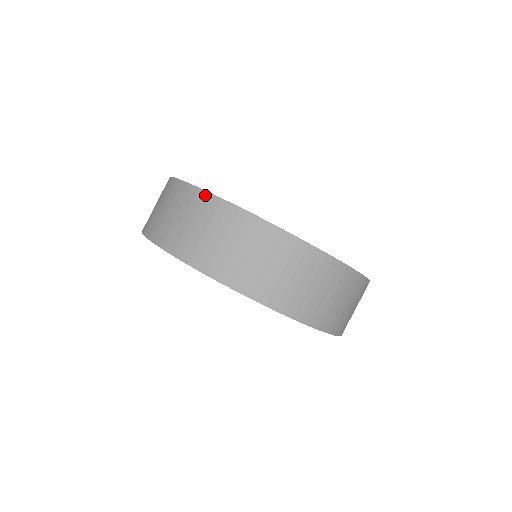
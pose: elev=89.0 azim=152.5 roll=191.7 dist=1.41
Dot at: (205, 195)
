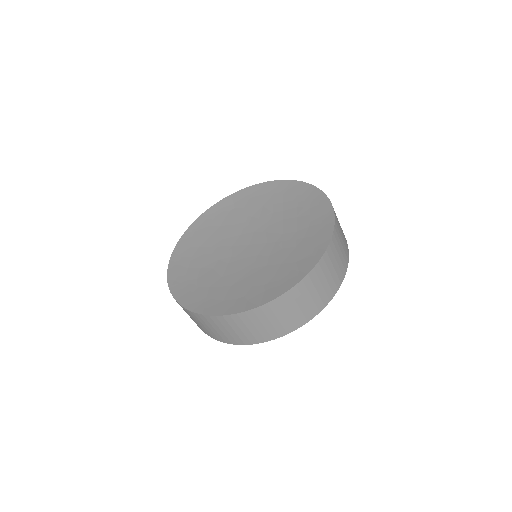
Dot at: (172, 295)
